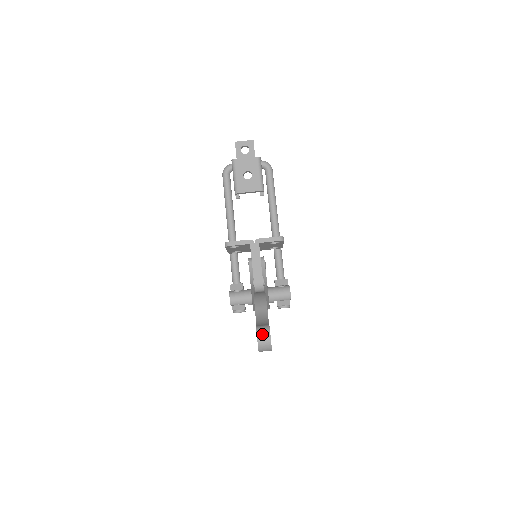
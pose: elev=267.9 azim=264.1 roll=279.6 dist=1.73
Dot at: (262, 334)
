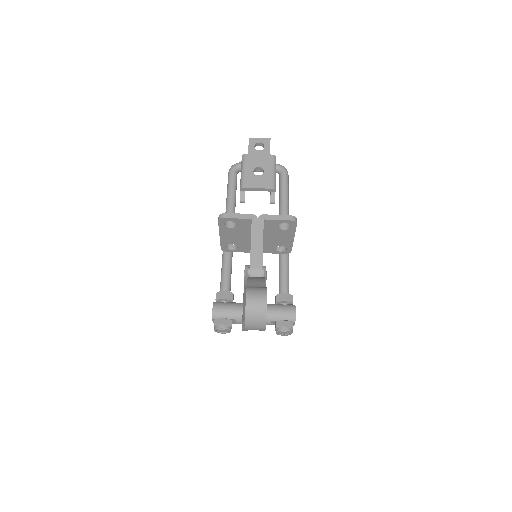
Dot at: (254, 293)
